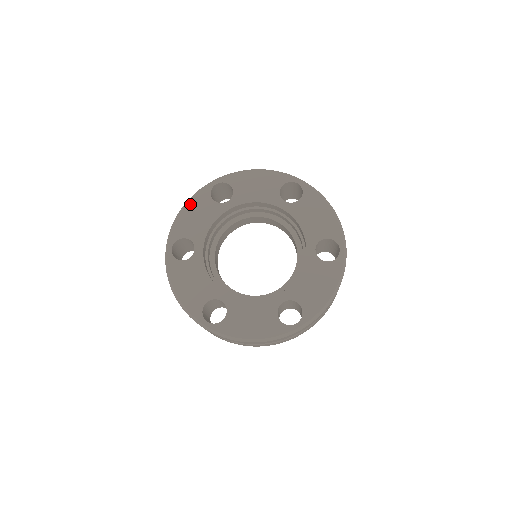
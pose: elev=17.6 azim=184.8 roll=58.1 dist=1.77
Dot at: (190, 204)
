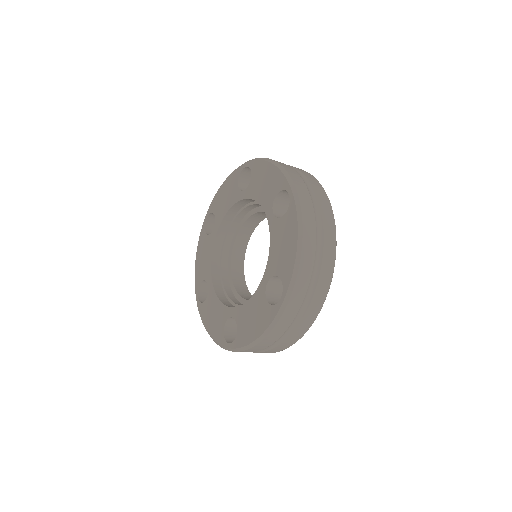
Dot at: (198, 251)
